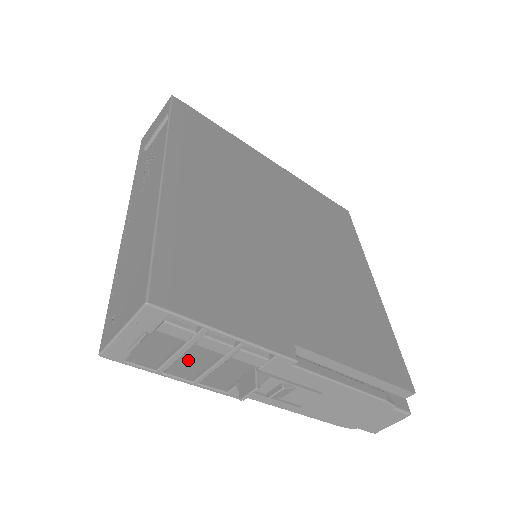
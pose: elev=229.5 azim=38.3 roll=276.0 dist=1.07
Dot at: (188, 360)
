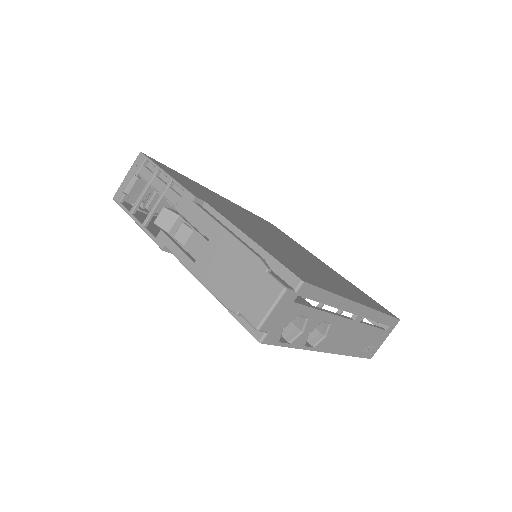
Dot at: (152, 226)
